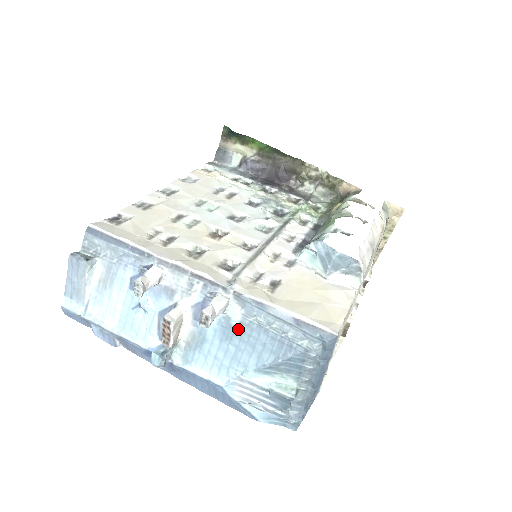
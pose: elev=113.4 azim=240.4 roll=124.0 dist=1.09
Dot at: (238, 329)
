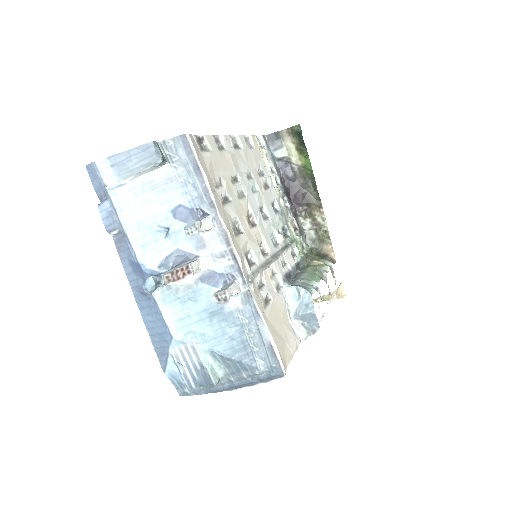
Dot at: (225, 314)
